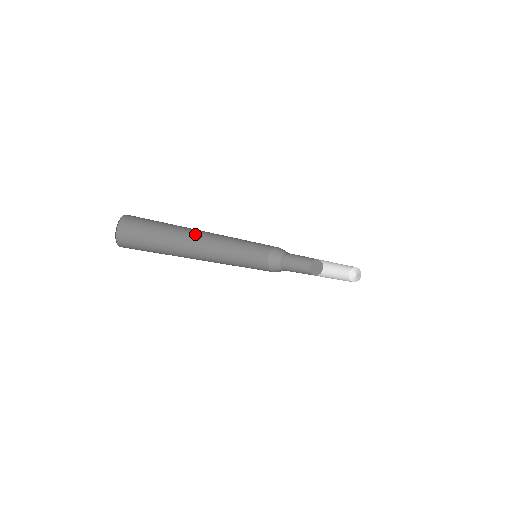
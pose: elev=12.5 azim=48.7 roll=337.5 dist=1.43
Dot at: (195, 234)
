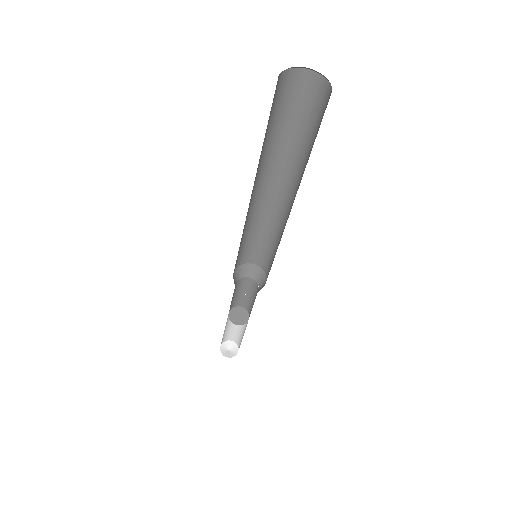
Dot at: occluded
